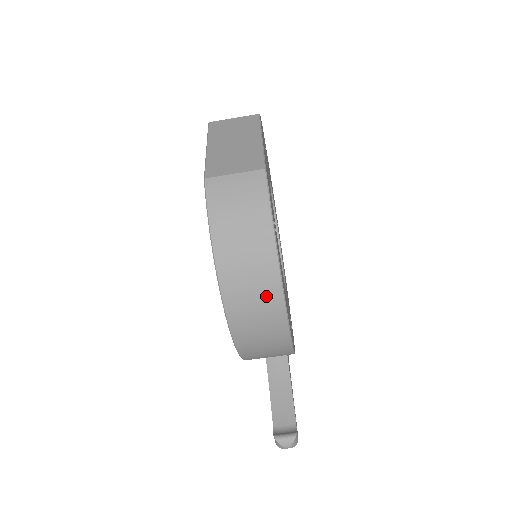
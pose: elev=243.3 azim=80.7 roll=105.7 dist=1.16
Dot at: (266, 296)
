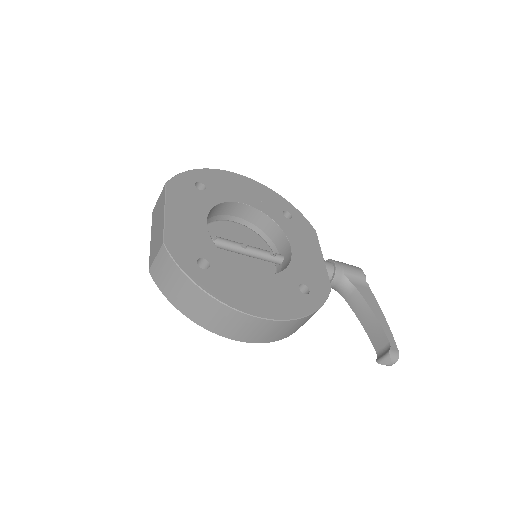
Dot at: (225, 315)
